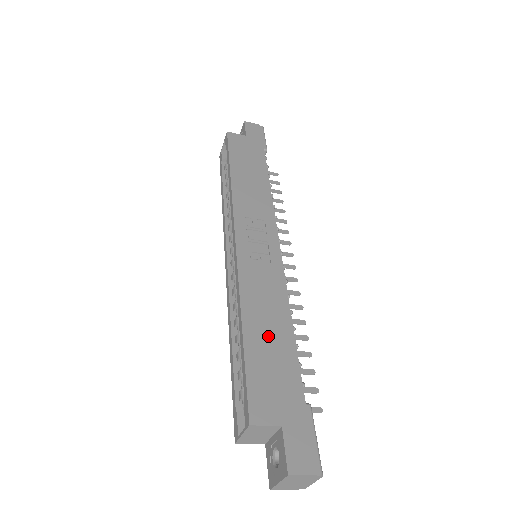
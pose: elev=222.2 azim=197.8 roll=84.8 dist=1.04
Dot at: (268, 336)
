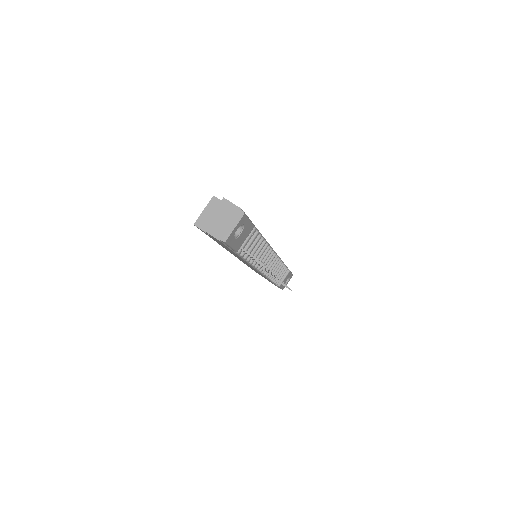
Dot at: occluded
